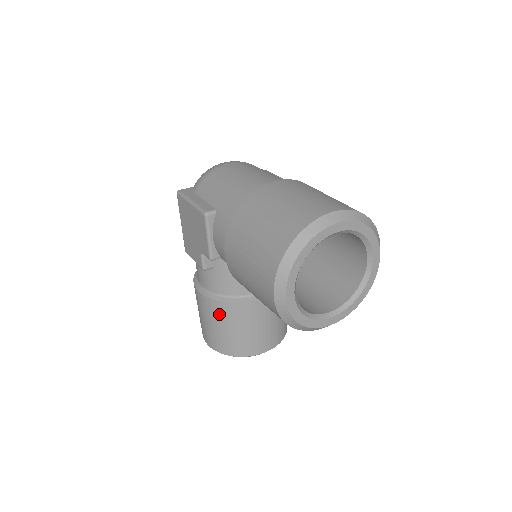
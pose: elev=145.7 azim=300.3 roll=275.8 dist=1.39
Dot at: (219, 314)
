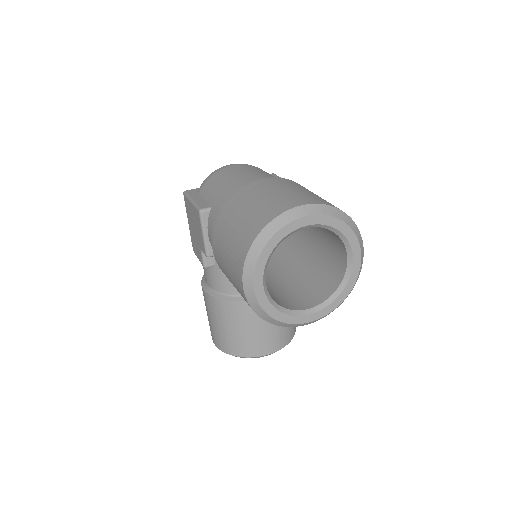
Dot at: (221, 312)
